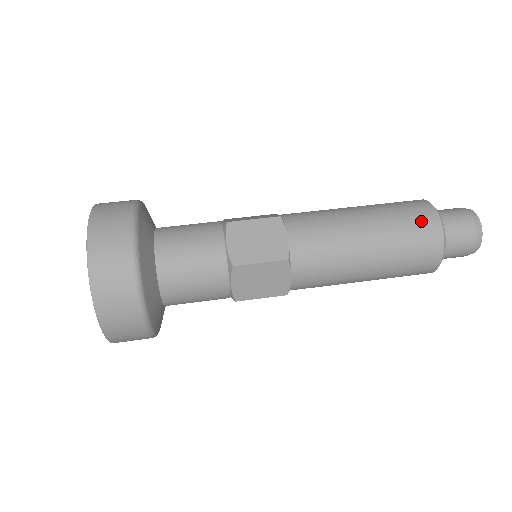
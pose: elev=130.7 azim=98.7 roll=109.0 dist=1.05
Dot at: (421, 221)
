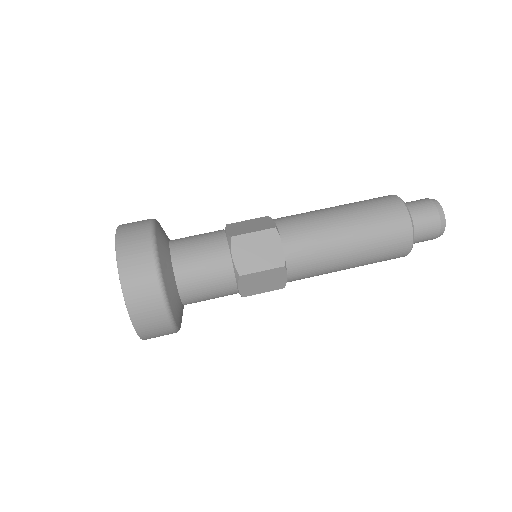
Dot at: (394, 221)
